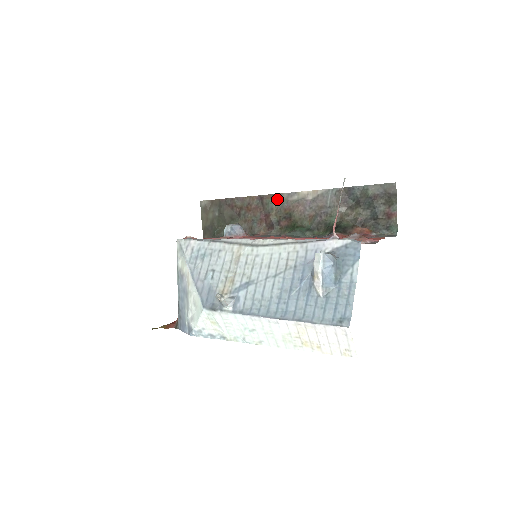
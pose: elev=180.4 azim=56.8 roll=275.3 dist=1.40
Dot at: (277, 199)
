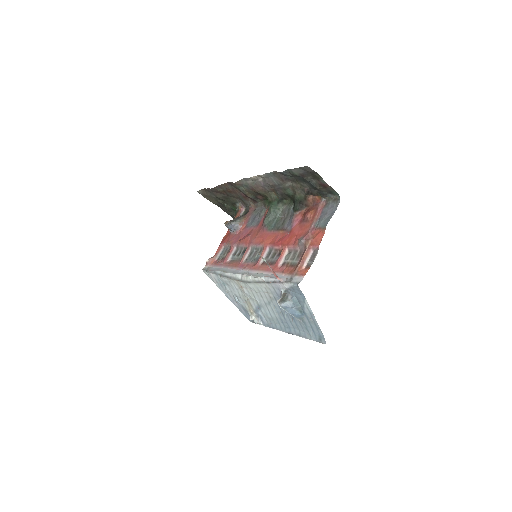
Dot at: (240, 185)
